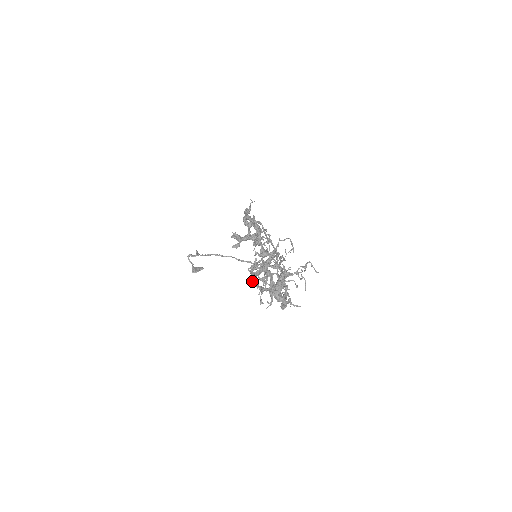
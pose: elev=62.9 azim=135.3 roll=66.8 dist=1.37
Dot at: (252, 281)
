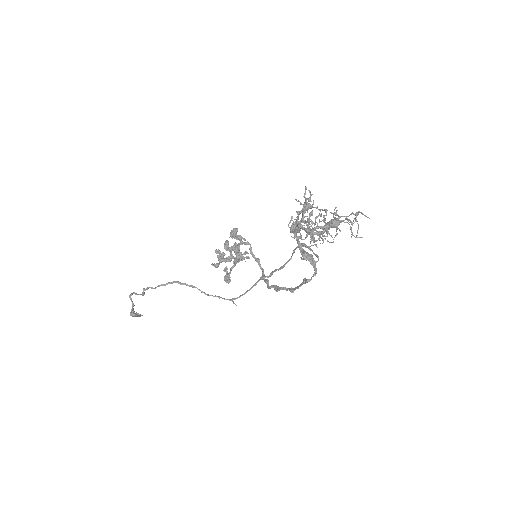
Dot at: (298, 224)
